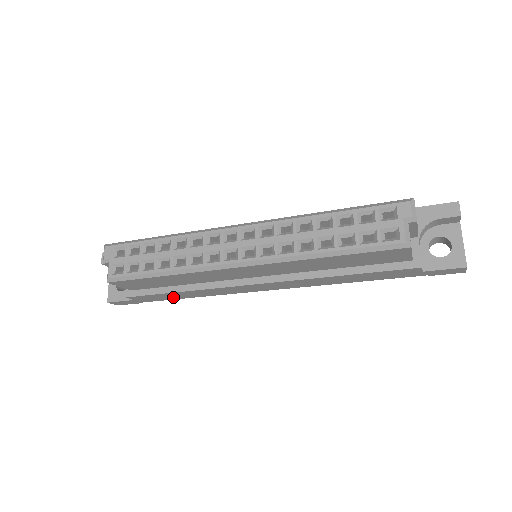
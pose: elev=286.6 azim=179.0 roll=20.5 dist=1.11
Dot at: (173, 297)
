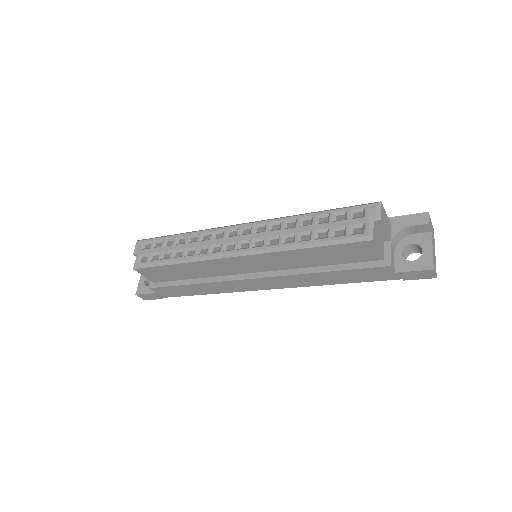
Dot at: (188, 292)
